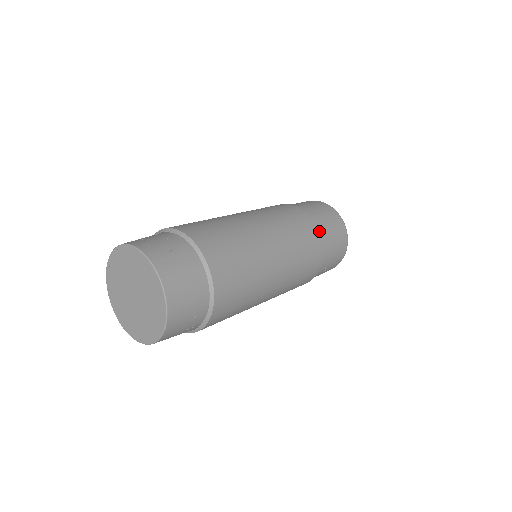
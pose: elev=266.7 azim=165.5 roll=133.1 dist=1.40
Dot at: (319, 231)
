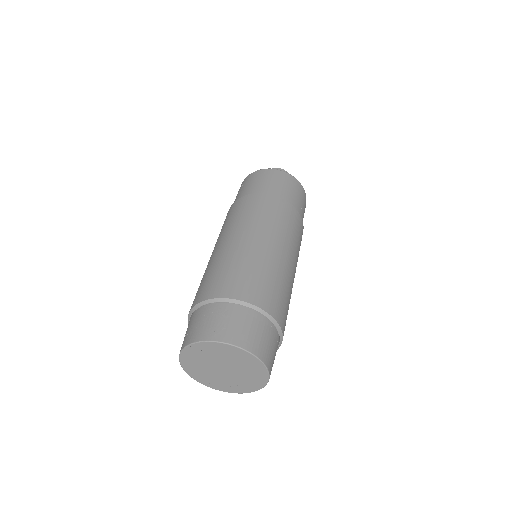
Dot at: (278, 197)
